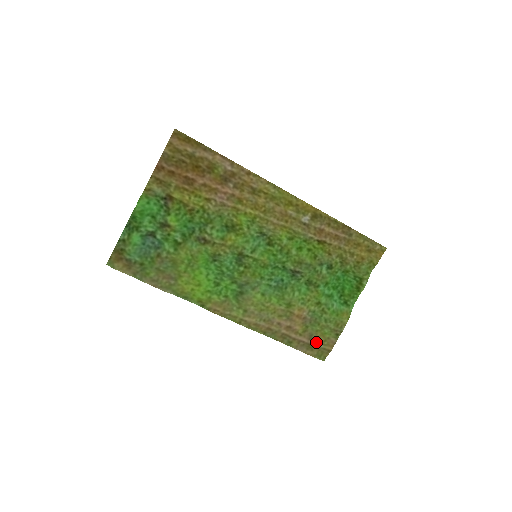
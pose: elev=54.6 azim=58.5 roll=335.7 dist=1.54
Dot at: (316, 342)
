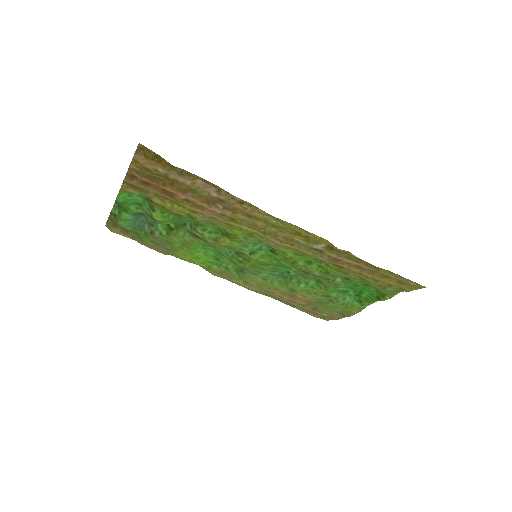
Dot at: (320, 313)
